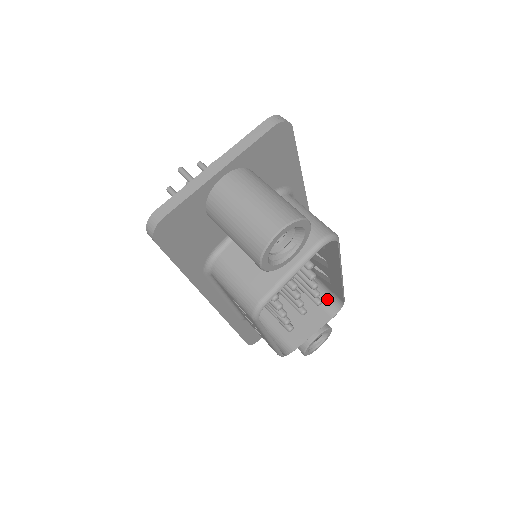
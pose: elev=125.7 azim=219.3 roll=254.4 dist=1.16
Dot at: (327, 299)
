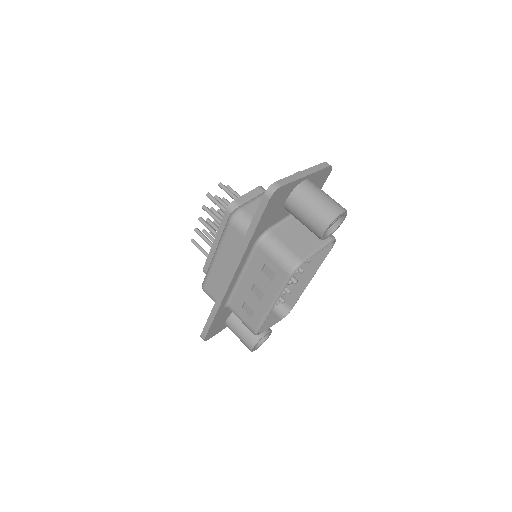
Dot at: (278, 307)
